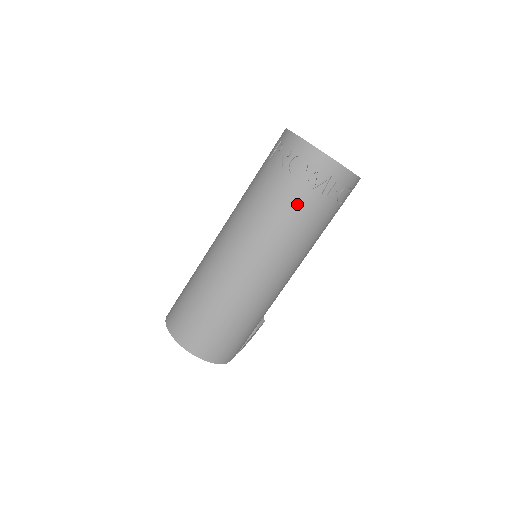
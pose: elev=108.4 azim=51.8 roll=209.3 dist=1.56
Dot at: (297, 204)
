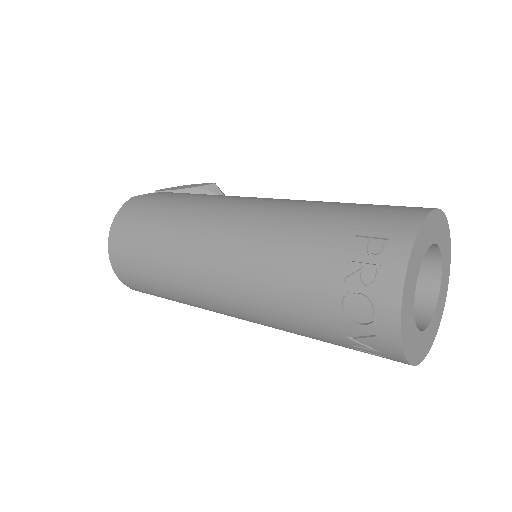
Dot at: (314, 324)
